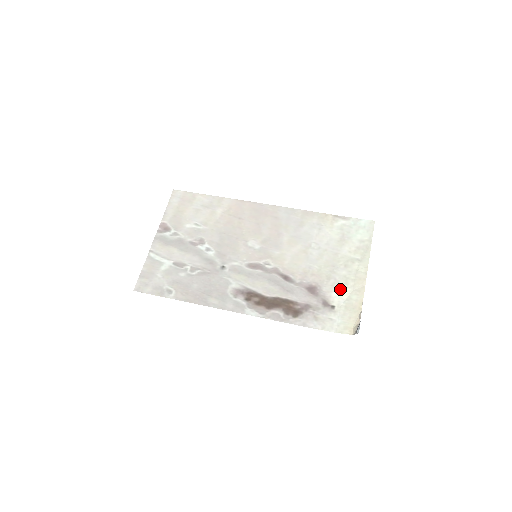
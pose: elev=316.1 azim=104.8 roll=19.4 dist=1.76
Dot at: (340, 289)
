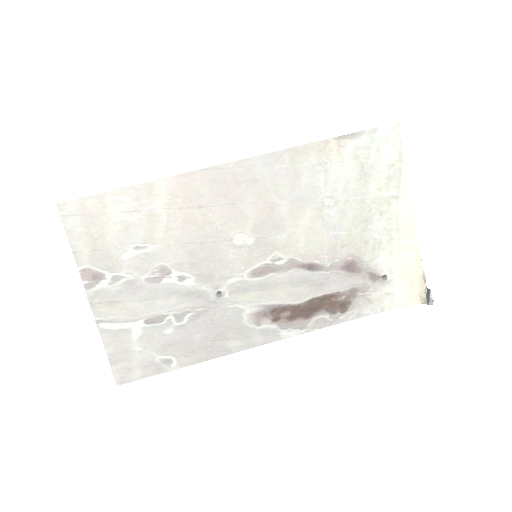
Dot at: (385, 250)
